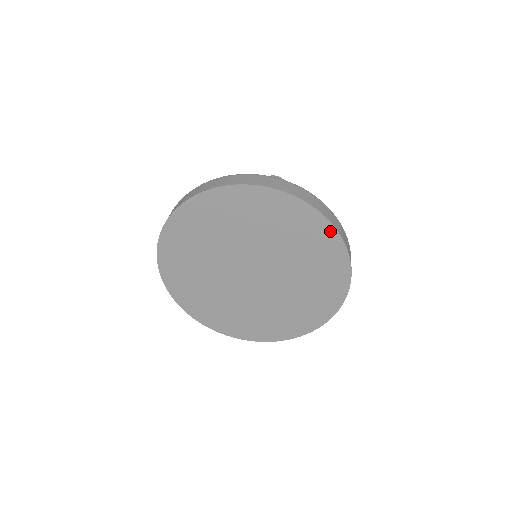
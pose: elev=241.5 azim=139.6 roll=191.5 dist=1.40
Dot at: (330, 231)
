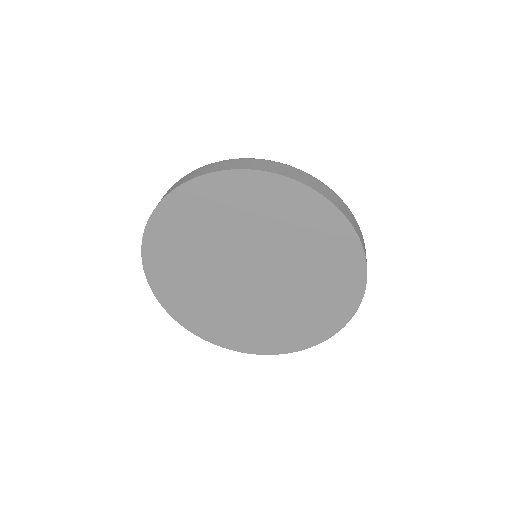
Dot at: (359, 288)
